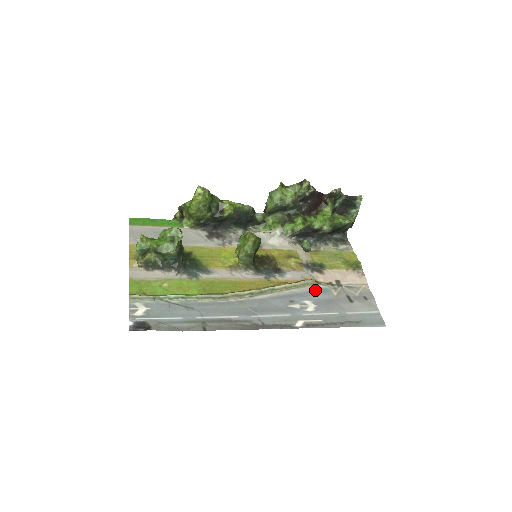
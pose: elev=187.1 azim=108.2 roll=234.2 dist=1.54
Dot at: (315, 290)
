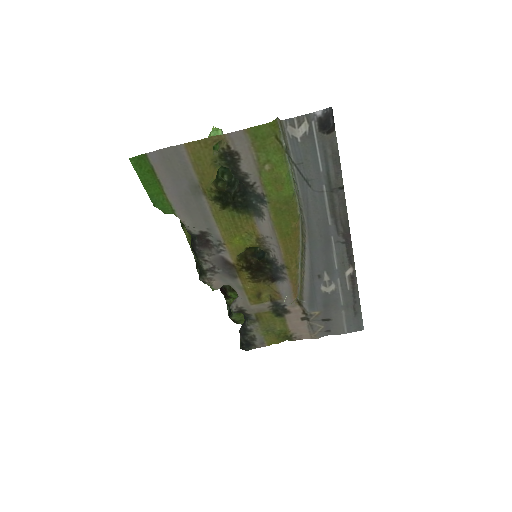
Dot at: (309, 300)
